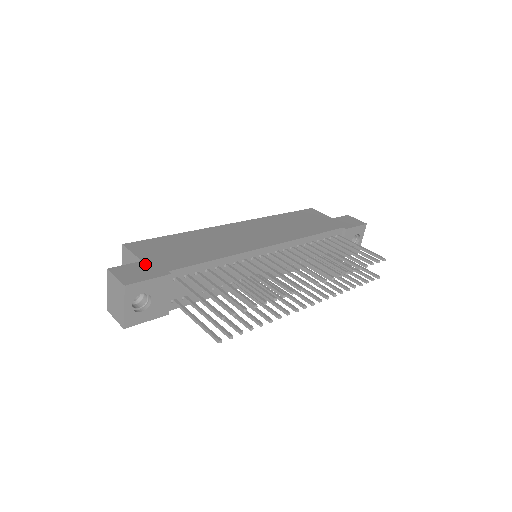
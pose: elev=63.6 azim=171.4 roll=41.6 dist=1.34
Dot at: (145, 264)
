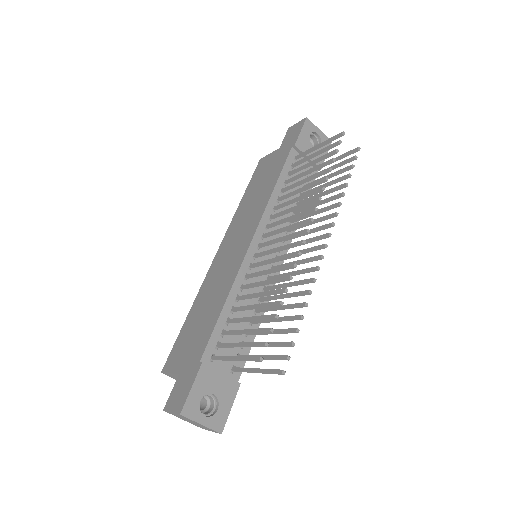
Dot at: (182, 375)
